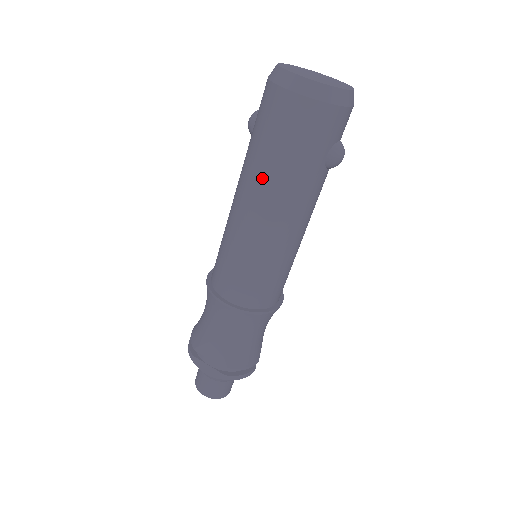
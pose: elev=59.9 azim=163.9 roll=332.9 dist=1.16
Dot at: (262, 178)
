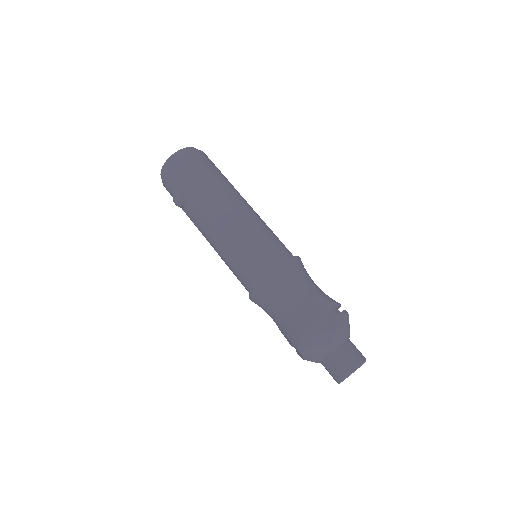
Dot at: (220, 190)
